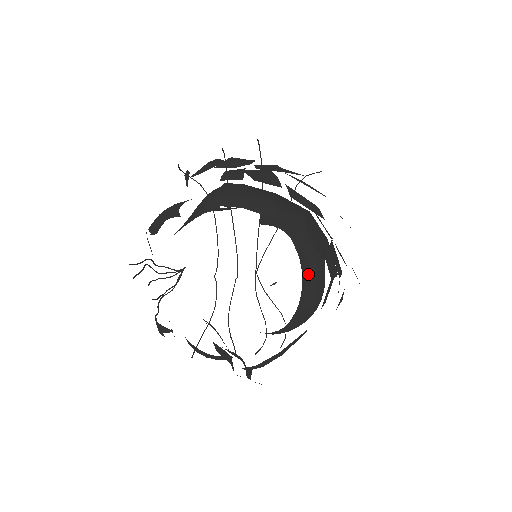
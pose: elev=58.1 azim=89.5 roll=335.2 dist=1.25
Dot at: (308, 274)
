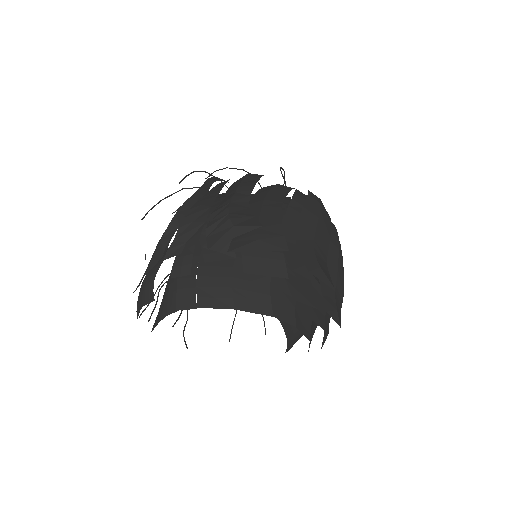
Dot at: occluded
